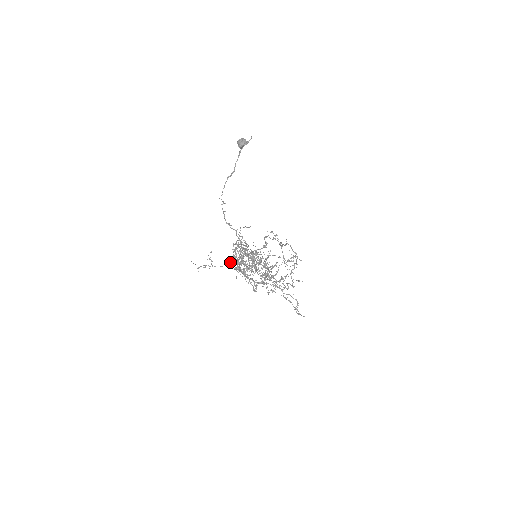
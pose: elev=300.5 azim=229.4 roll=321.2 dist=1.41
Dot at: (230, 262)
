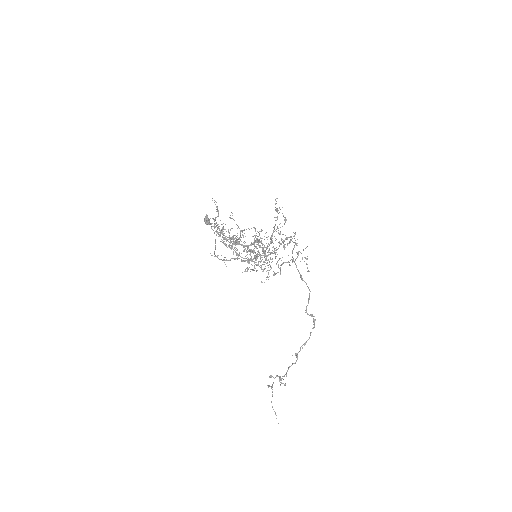
Dot at: (296, 360)
